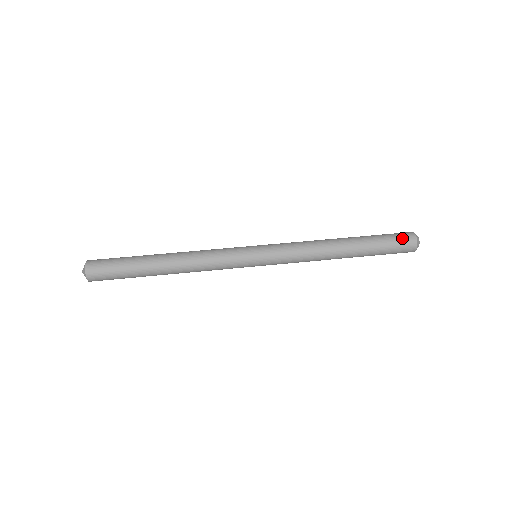
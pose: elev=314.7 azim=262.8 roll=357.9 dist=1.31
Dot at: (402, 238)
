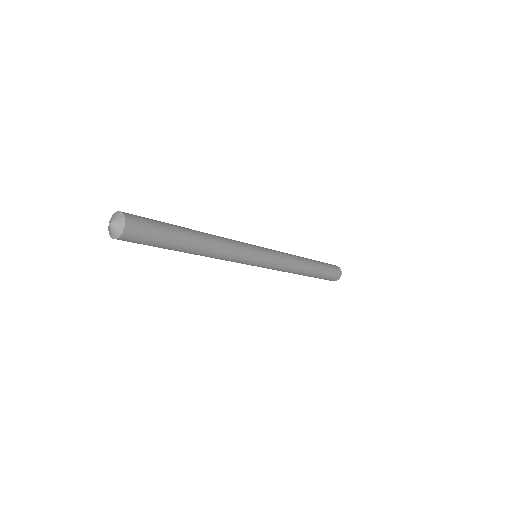
Dot at: (336, 269)
